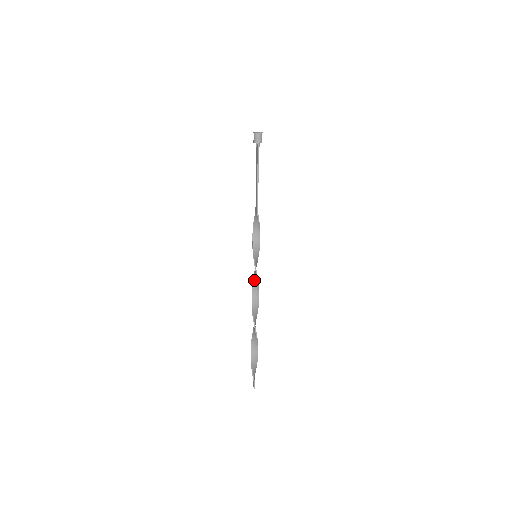
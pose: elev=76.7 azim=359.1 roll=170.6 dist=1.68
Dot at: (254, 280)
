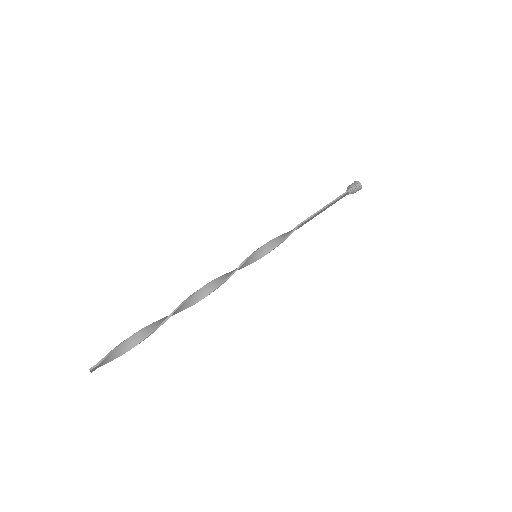
Dot at: (230, 272)
